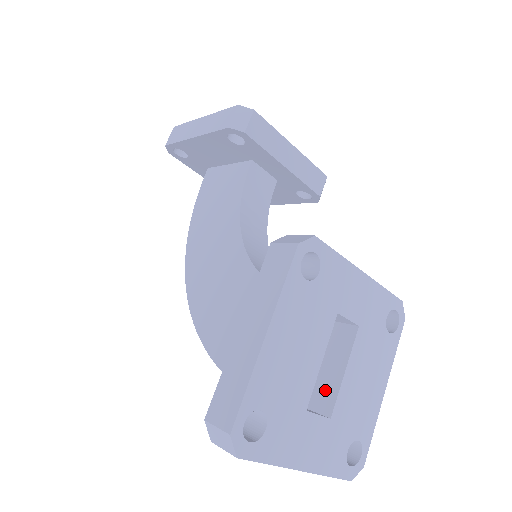
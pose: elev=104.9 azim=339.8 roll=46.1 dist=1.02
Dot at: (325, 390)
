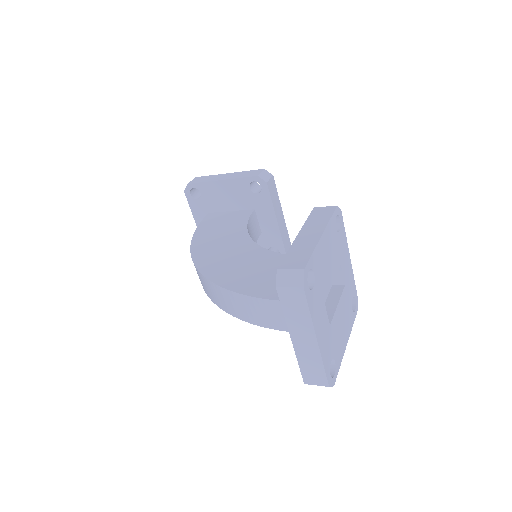
Dot at: occluded
